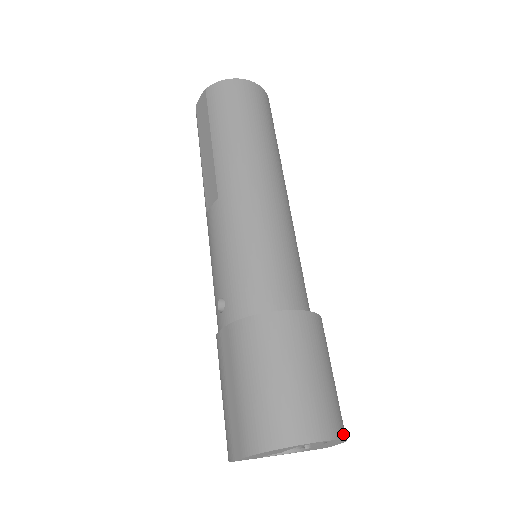
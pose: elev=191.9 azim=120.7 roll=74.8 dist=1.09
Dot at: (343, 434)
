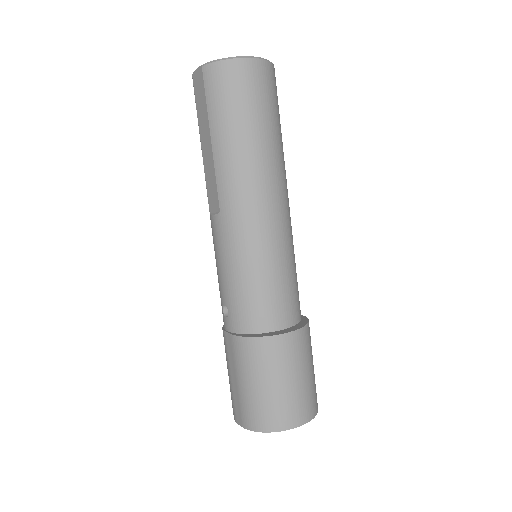
Dot at: (315, 412)
